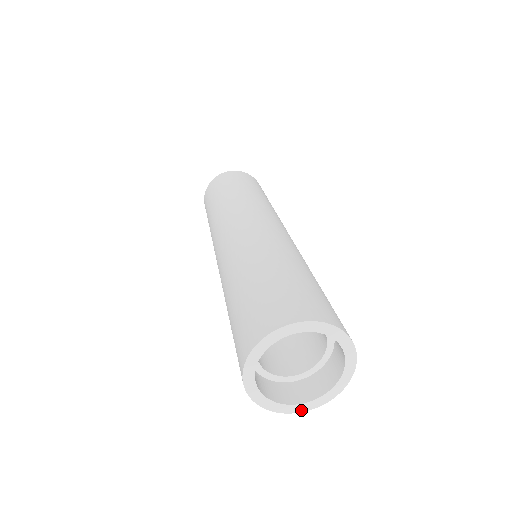
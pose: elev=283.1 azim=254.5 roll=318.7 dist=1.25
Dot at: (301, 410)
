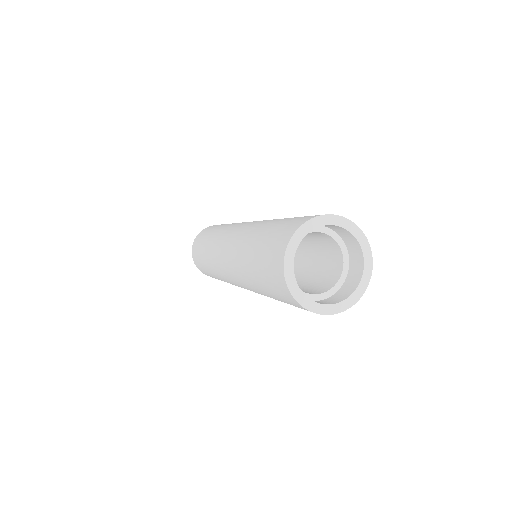
Dot at: (356, 299)
